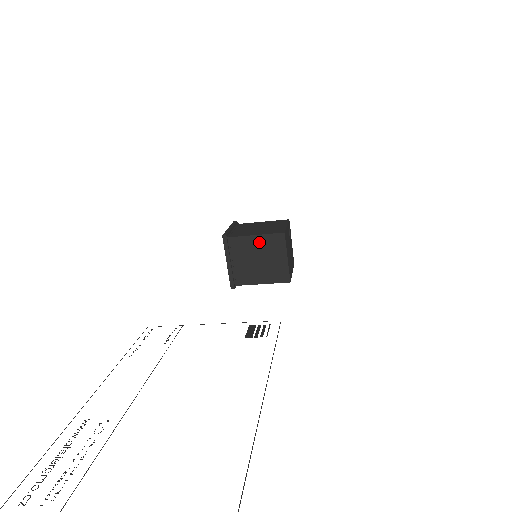
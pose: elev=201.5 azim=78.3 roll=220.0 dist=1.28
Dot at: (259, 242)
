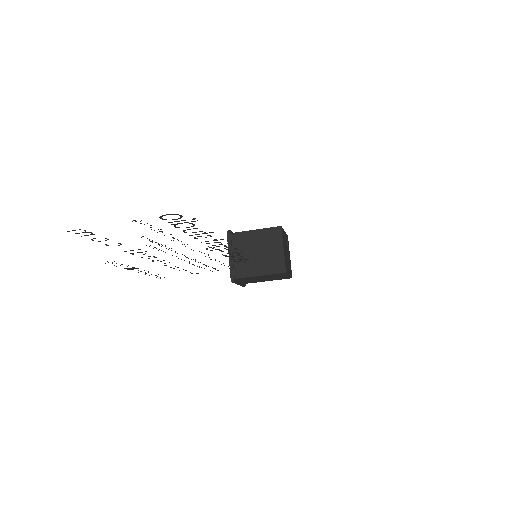
Dot at: (259, 236)
